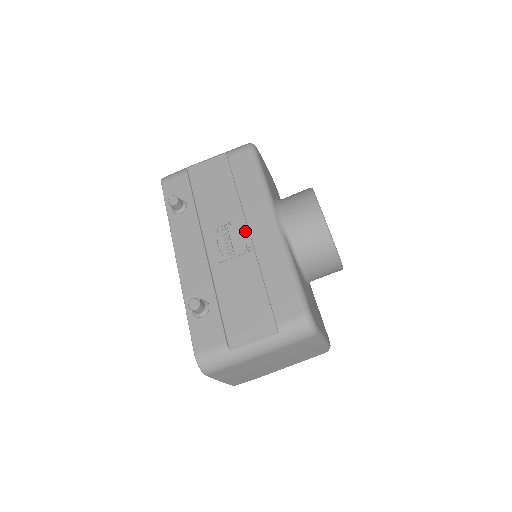
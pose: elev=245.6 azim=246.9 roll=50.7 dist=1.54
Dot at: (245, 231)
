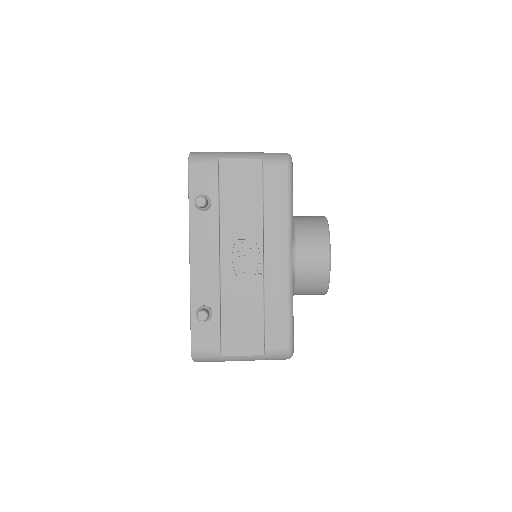
Dot at: (260, 254)
